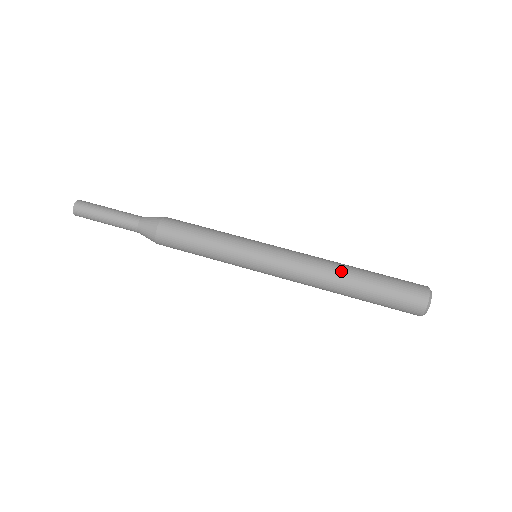
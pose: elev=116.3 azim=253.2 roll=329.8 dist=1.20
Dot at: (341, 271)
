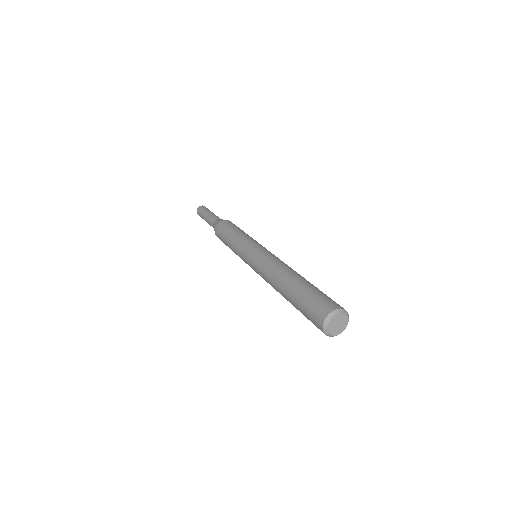
Dot at: (295, 272)
